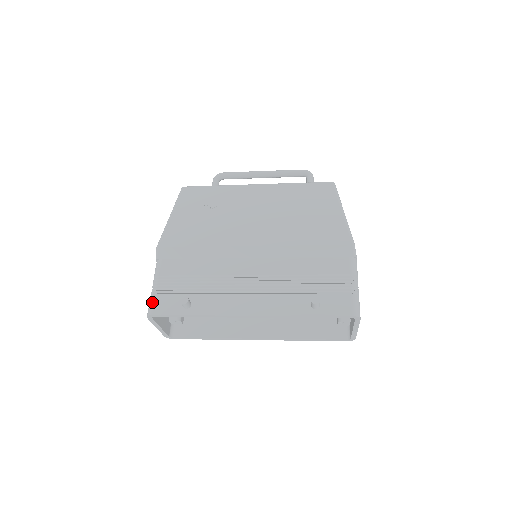
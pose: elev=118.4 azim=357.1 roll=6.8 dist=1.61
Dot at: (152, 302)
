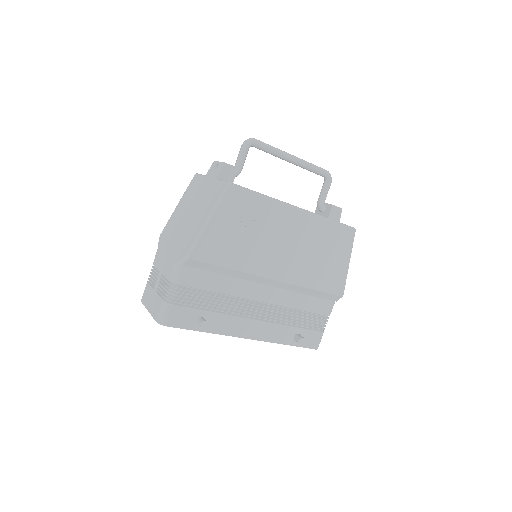
Dot at: (168, 312)
